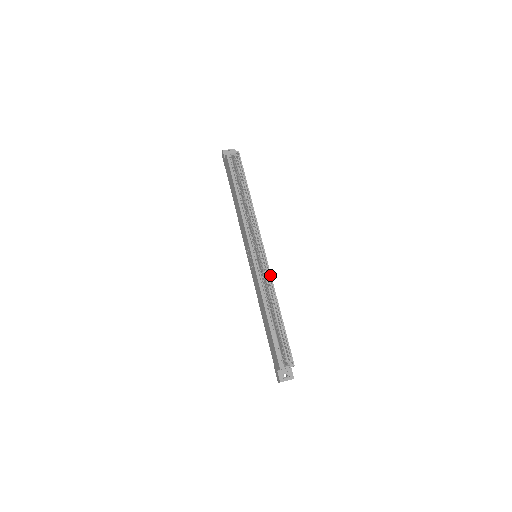
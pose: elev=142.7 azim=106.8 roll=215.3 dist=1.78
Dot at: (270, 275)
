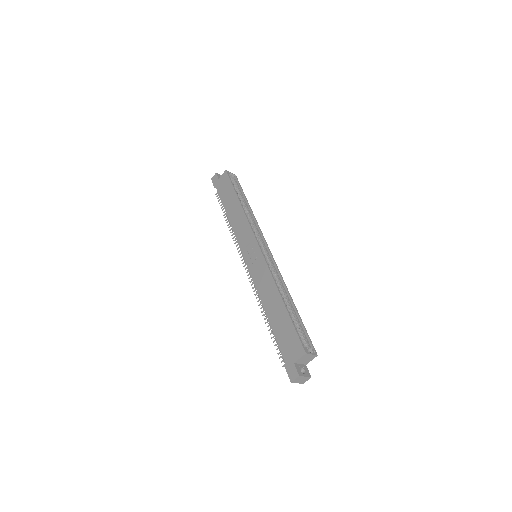
Dot at: (278, 269)
